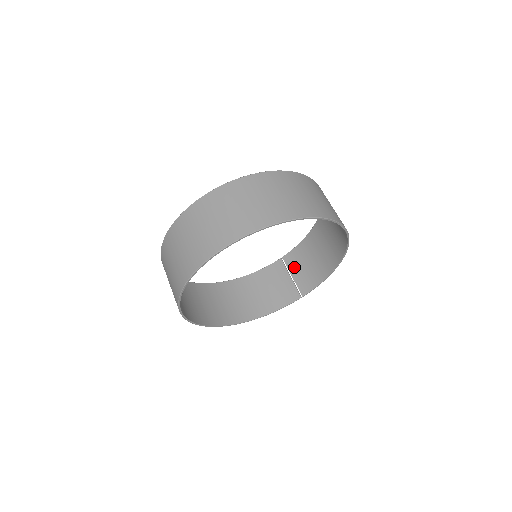
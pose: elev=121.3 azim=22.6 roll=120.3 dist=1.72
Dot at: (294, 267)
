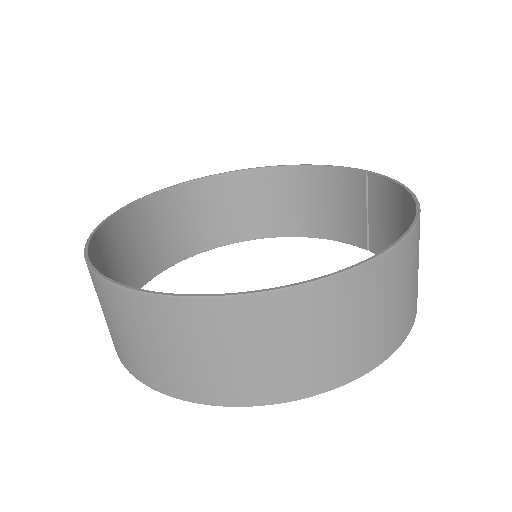
Dot at: (376, 205)
